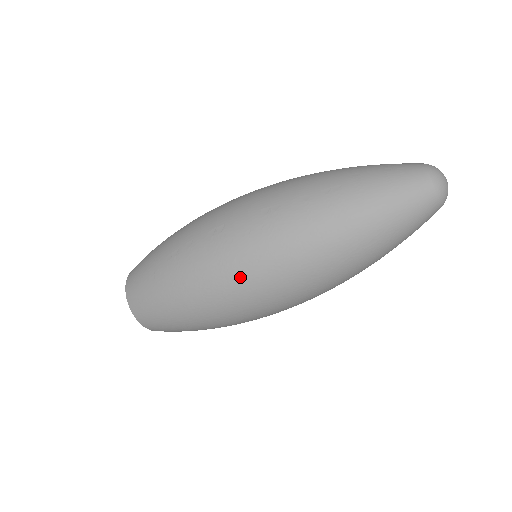
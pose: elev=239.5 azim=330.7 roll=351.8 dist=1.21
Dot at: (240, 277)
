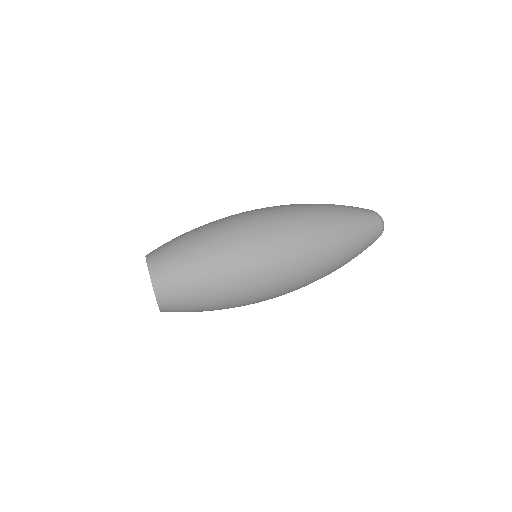
Dot at: (262, 238)
